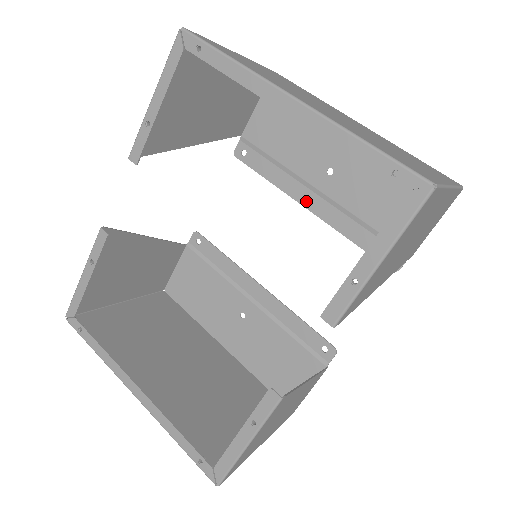
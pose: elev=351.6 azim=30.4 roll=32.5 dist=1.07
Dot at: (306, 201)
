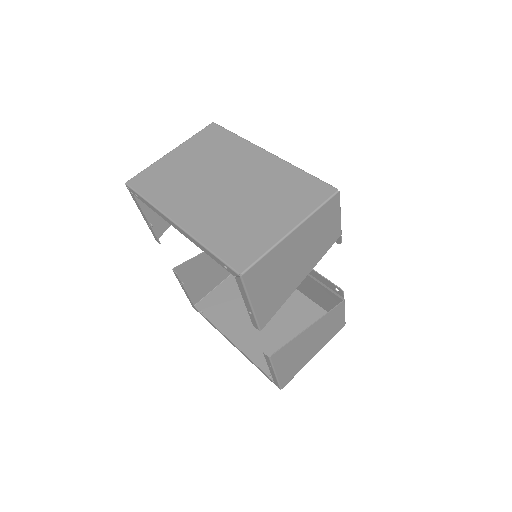
Dot at: occluded
